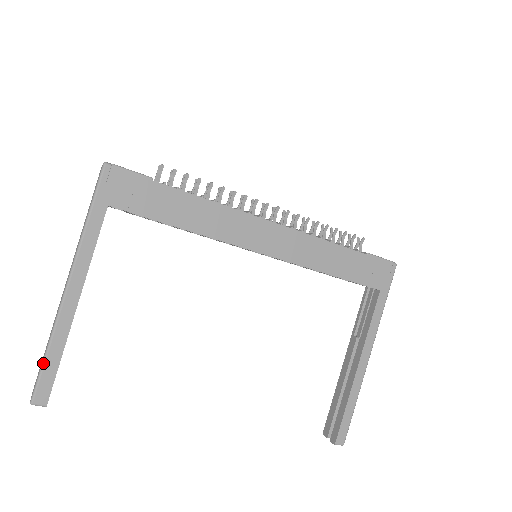
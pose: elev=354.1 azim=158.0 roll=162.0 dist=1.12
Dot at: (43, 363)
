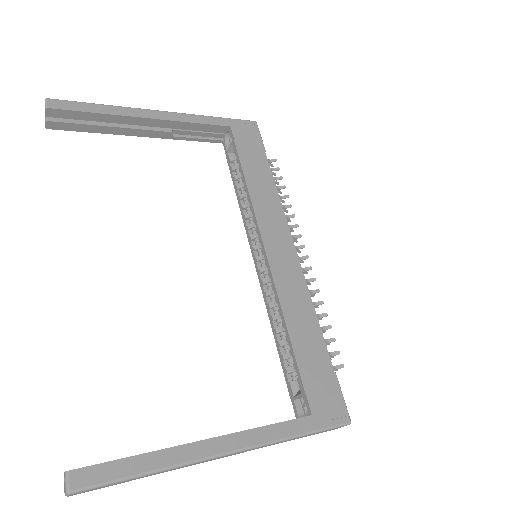
Dot at: (88, 103)
